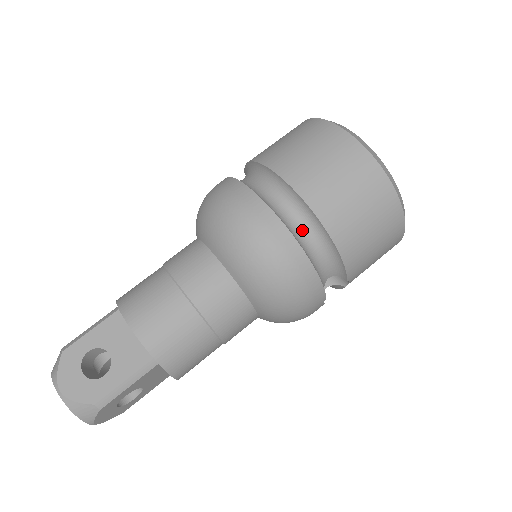
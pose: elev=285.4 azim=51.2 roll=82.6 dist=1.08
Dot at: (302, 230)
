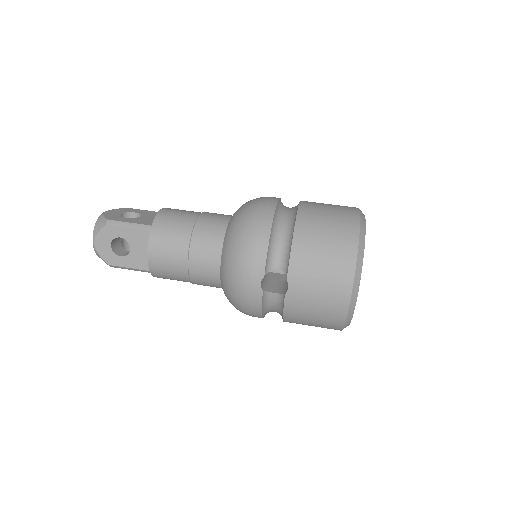
Dot at: (284, 221)
